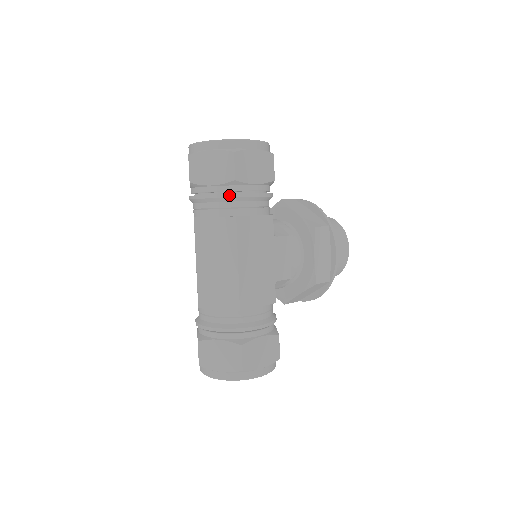
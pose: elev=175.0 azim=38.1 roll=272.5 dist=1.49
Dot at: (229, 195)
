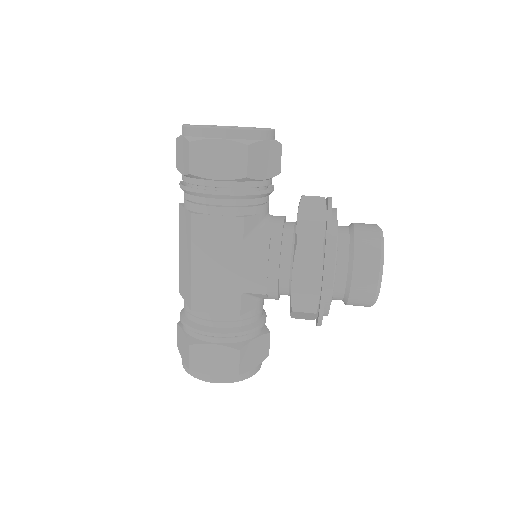
Dot at: (189, 188)
